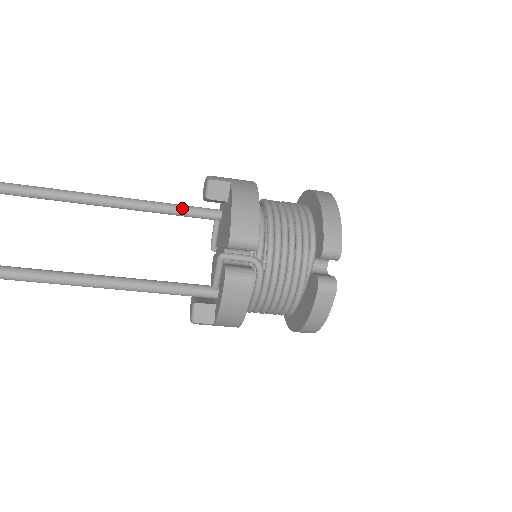
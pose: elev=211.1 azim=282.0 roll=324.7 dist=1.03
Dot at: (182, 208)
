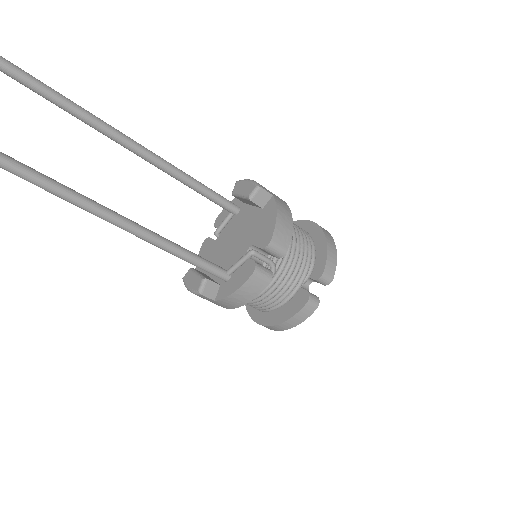
Dot at: (213, 193)
